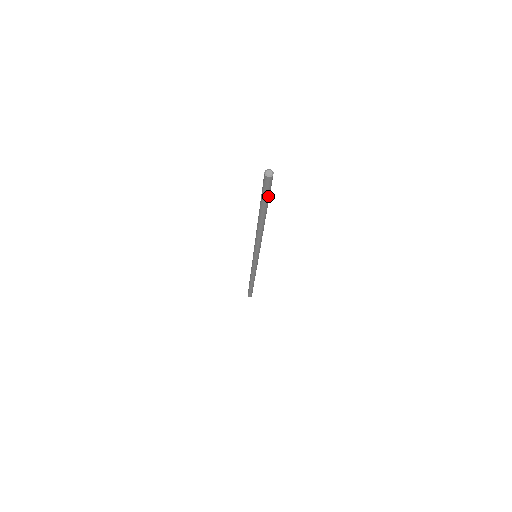
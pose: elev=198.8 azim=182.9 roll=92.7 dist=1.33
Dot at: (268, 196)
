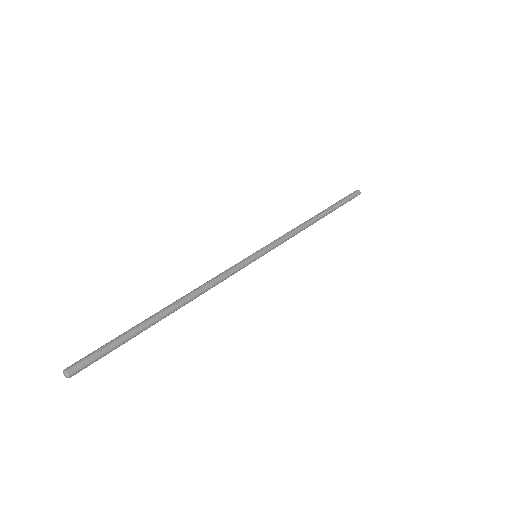
Dot at: (112, 350)
